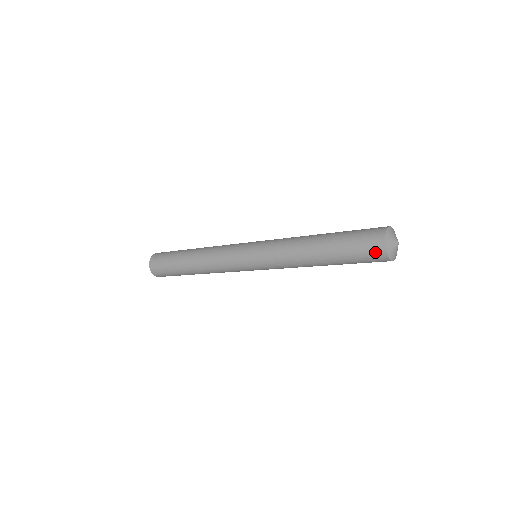
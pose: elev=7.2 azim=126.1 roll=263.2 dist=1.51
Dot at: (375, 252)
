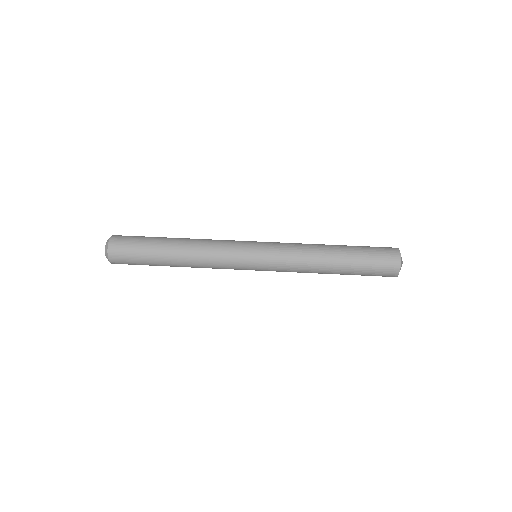
Dot at: occluded
